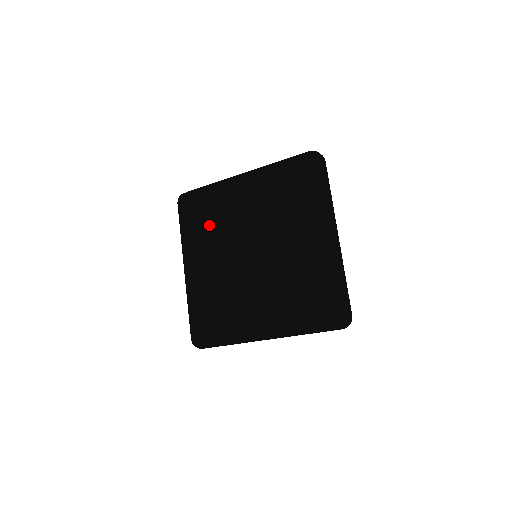
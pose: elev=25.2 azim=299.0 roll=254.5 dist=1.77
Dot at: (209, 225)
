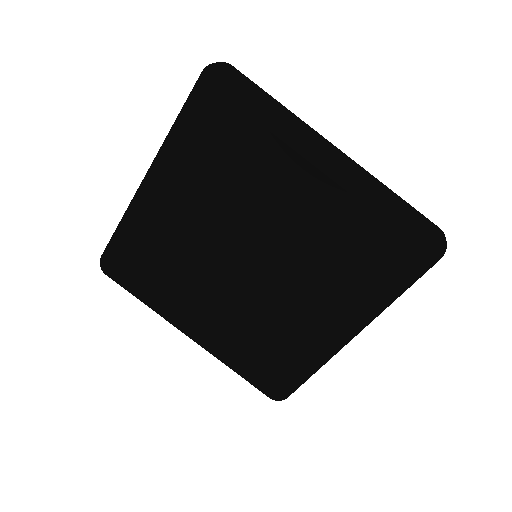
Dot at: (168, 271)
